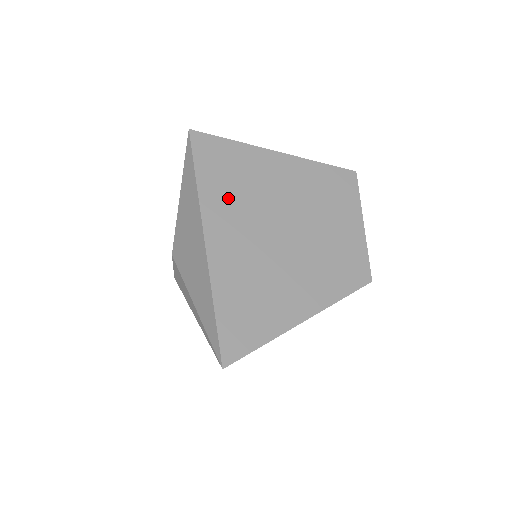
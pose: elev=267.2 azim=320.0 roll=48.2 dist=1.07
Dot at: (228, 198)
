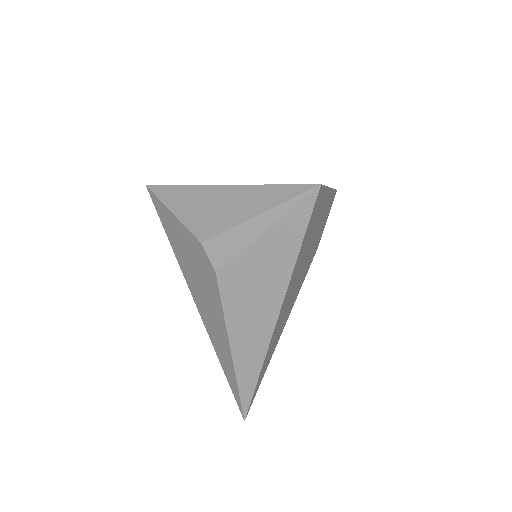
Dot at: occluded
